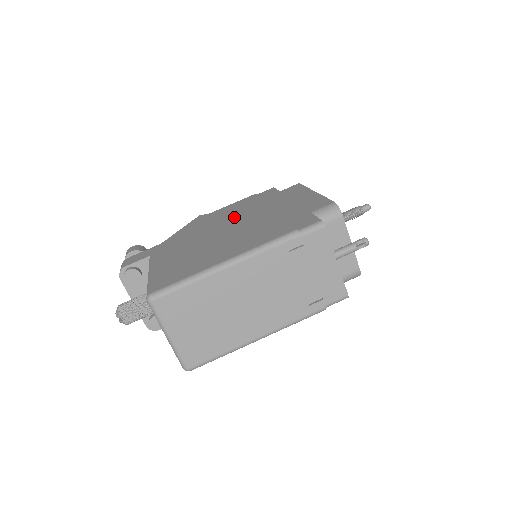
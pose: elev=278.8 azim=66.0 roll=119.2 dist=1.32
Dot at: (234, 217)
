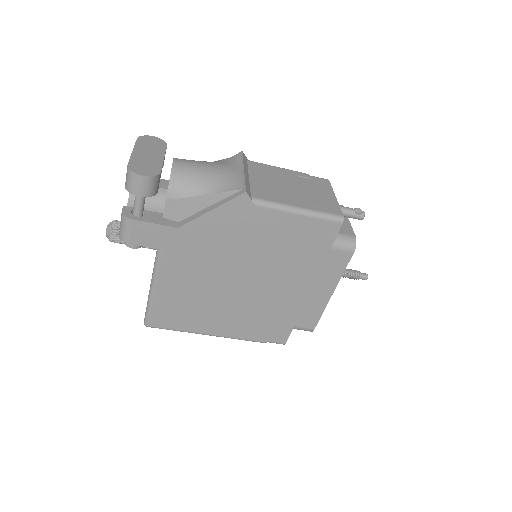
Dot at: (261, 263)
